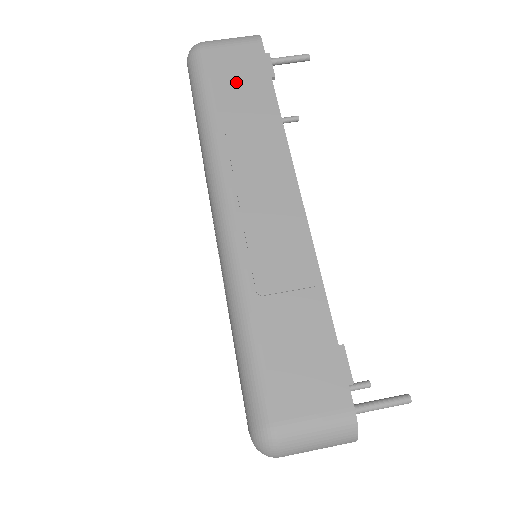
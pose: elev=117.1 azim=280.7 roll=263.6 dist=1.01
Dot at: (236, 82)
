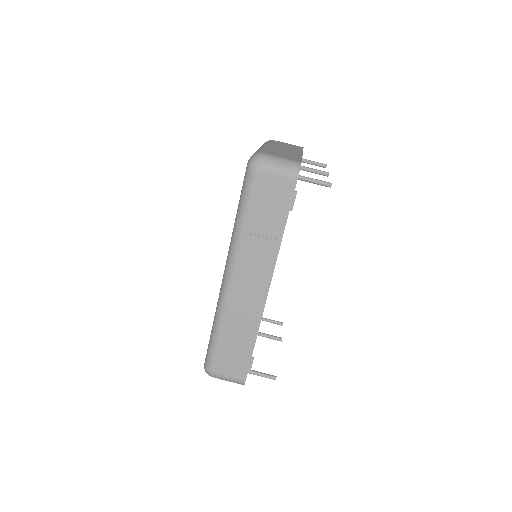
Dot at: (267, 205)
